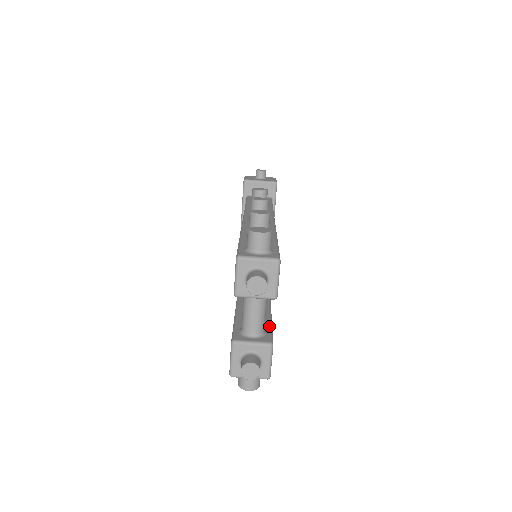
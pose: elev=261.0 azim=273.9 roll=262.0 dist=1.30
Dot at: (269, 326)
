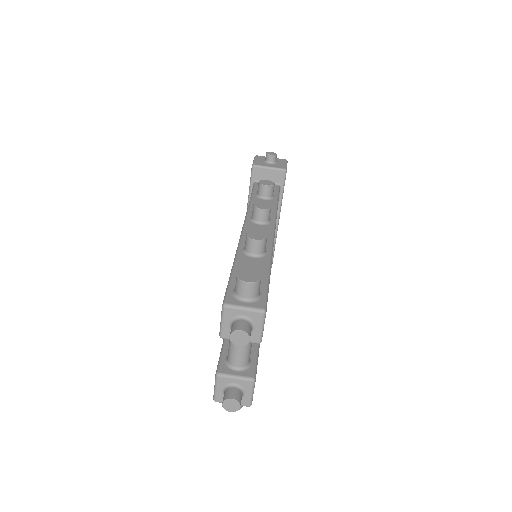
Dot at: (255, 354)
